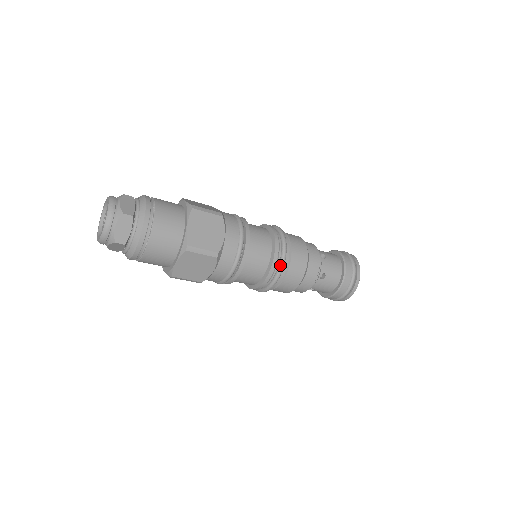
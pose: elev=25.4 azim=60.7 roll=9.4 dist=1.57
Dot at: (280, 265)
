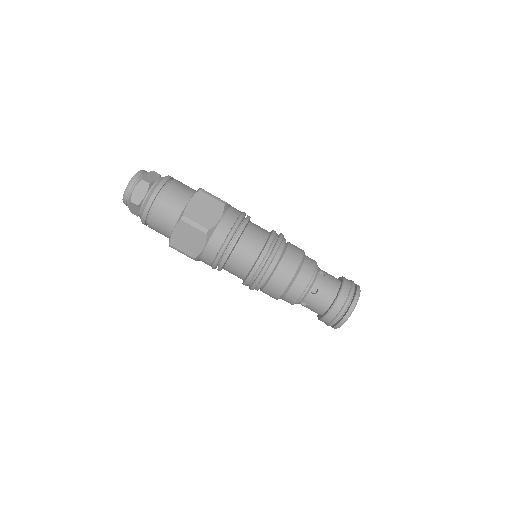
Dot at: (279, 236)
